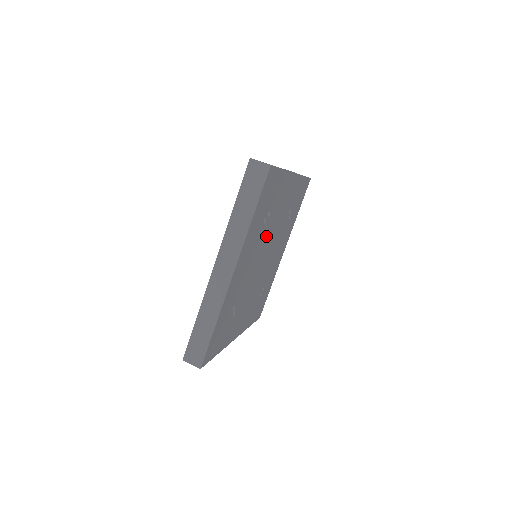
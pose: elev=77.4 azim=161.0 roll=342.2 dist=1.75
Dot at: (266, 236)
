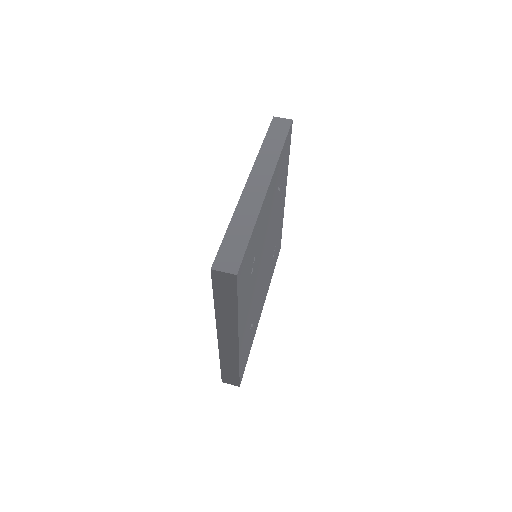
Dot at: (272, 220)
